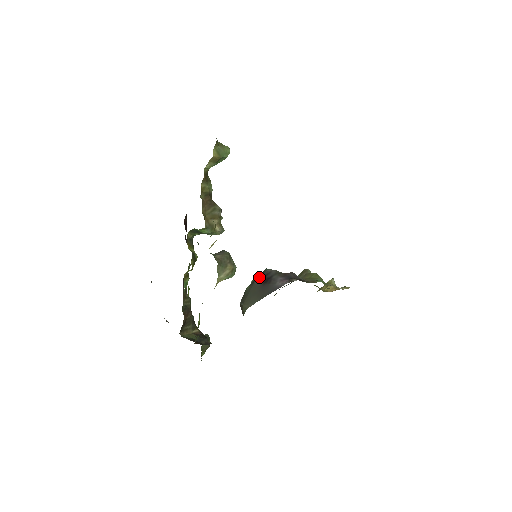
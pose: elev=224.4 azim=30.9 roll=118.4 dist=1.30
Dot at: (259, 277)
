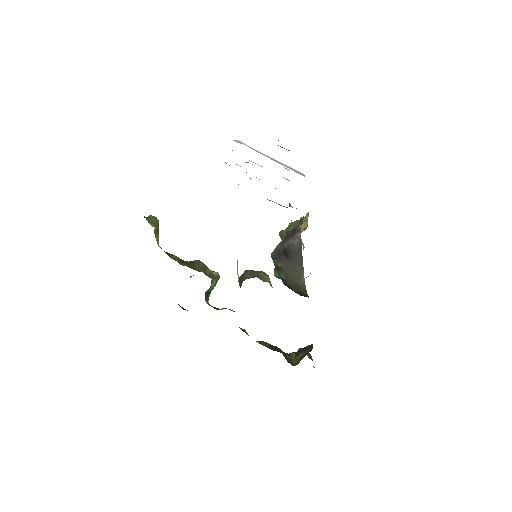
Dot at: (278, 261)
